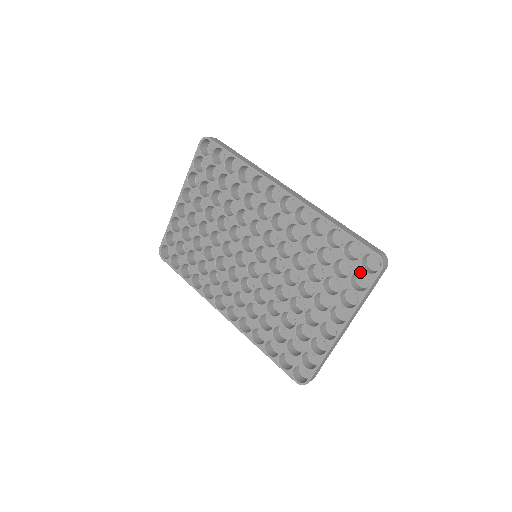
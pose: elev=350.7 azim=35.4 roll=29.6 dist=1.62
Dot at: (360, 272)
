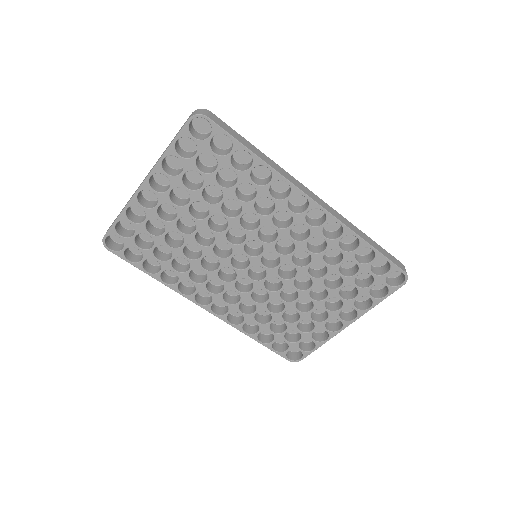
Dot at: occluded
